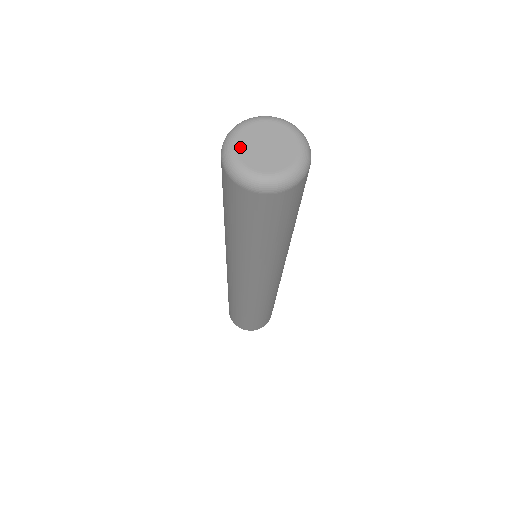
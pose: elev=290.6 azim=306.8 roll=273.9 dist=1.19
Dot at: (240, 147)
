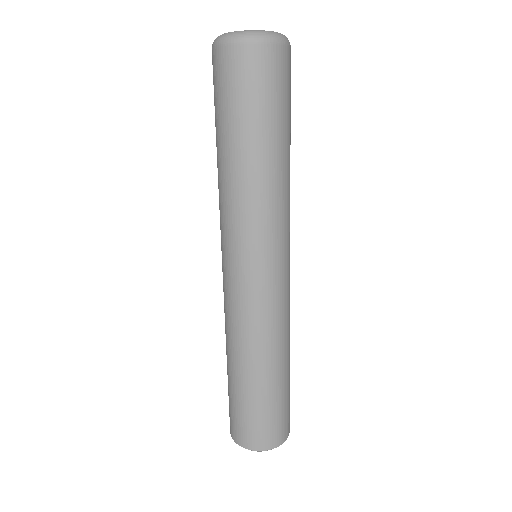
Dot at: occluded
